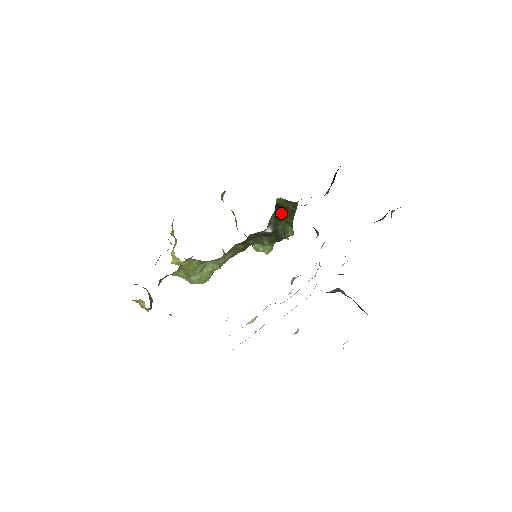
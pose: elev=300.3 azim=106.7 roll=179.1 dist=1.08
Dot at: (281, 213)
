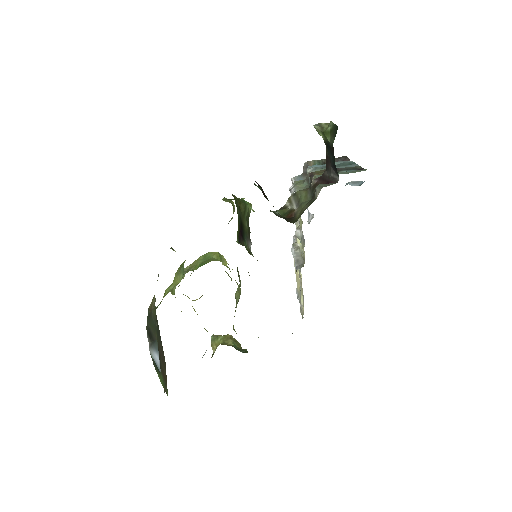
Dot at: (241, 229)
